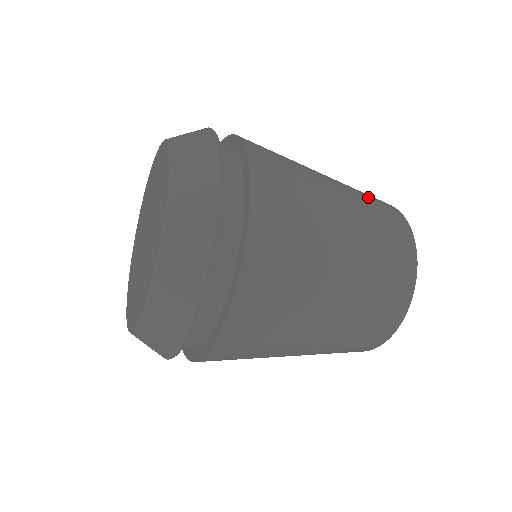
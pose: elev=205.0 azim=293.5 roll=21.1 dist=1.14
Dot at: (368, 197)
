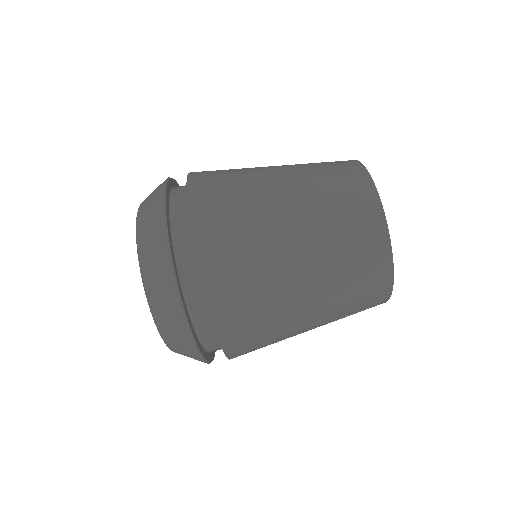
Dot at: occluded
